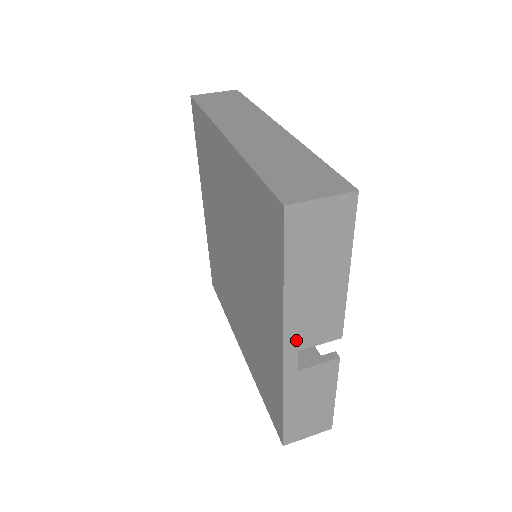
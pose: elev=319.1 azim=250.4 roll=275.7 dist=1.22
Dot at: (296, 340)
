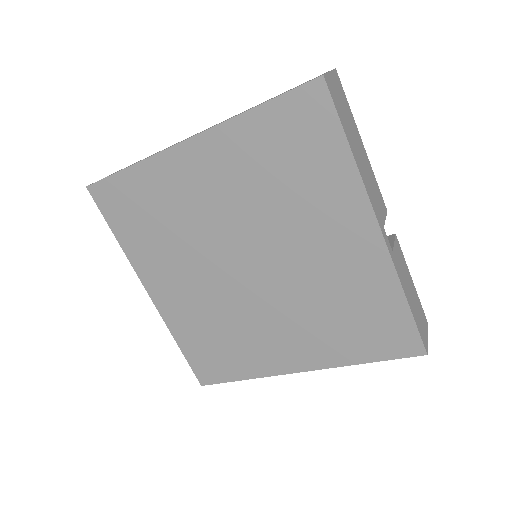
Dot at: (378, 215)
